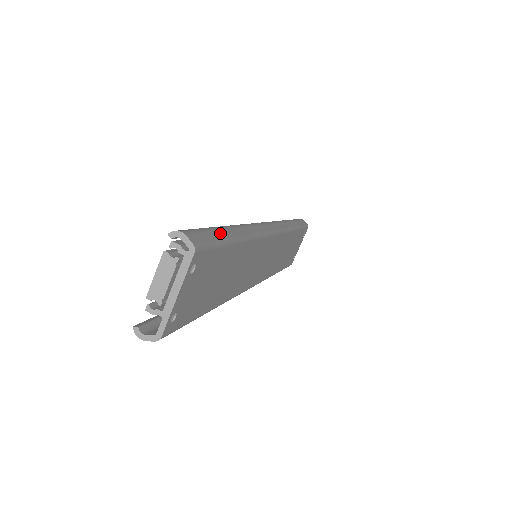
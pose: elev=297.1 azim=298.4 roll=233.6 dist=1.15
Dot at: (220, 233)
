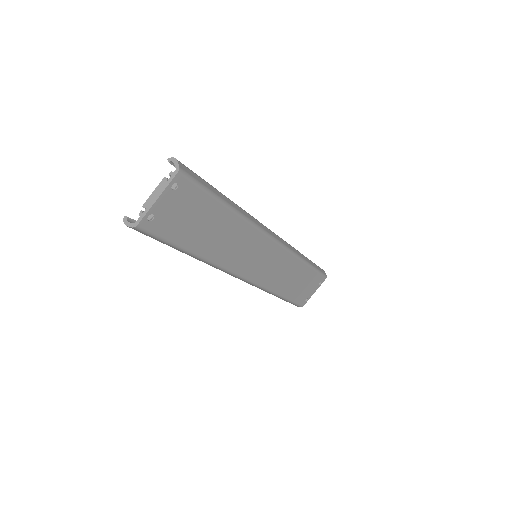
Dot at: (211, 187)
